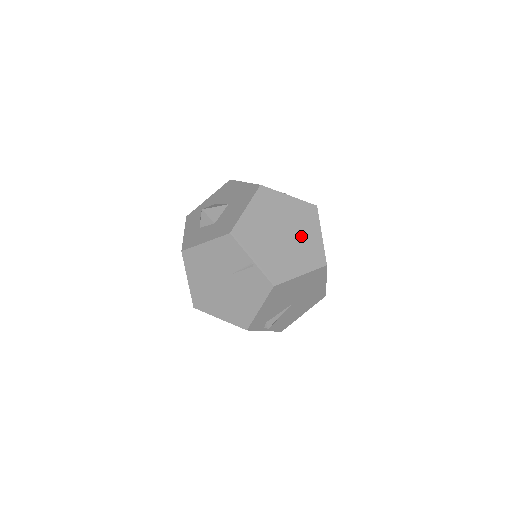
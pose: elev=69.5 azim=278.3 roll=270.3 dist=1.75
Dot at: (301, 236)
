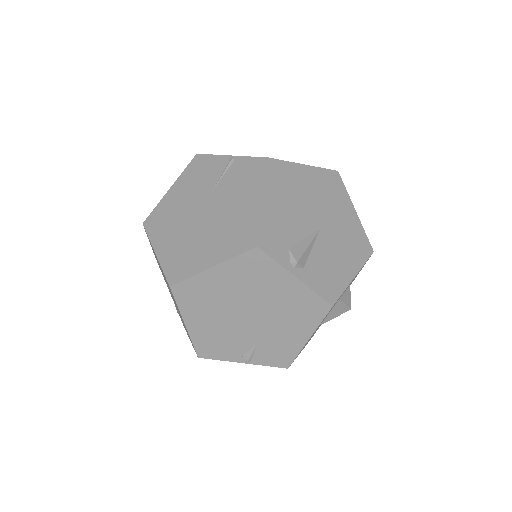
Dot at: occluded
